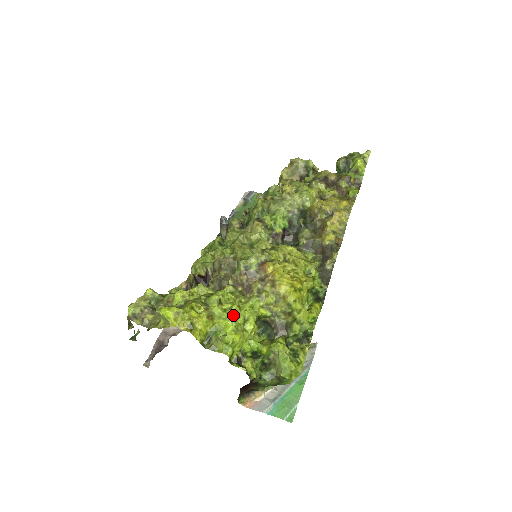
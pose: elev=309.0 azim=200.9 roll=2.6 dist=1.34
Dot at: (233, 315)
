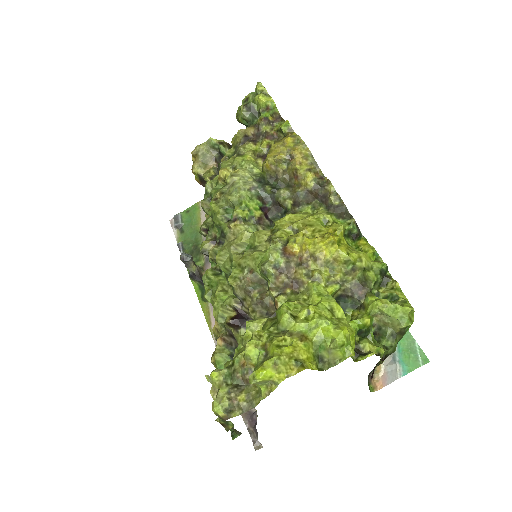
Dot at: (318, 316)
